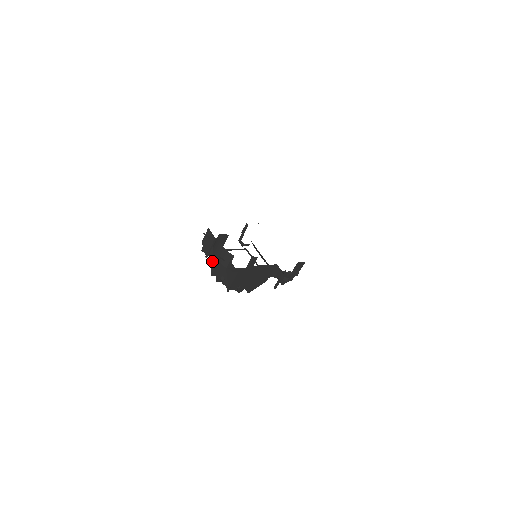
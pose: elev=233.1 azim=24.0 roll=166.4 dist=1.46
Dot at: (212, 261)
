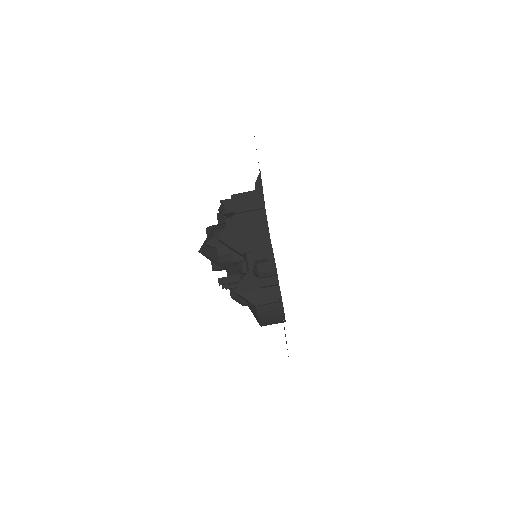
Dot at: occluded
